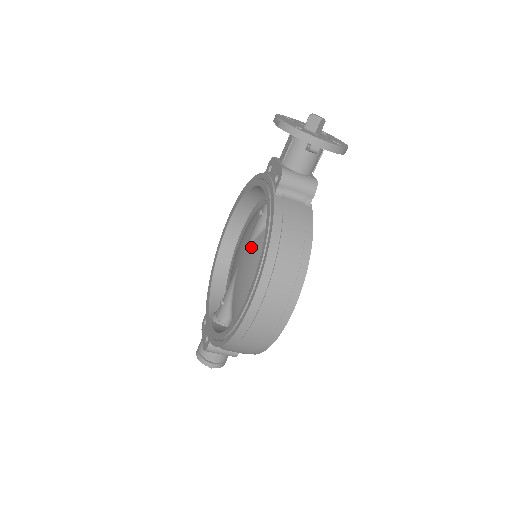
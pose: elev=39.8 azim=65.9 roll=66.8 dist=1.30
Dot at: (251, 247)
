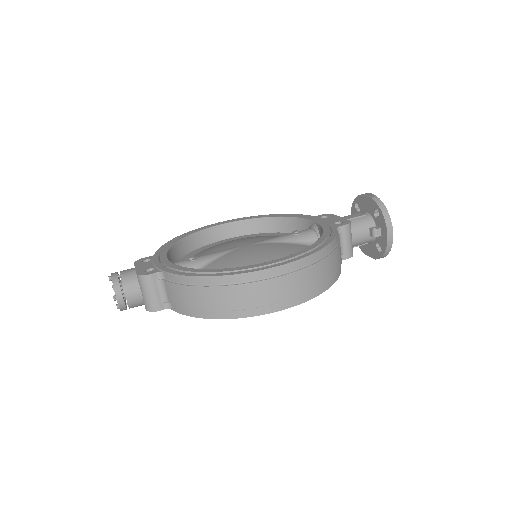
Dot at: (270, 244)
